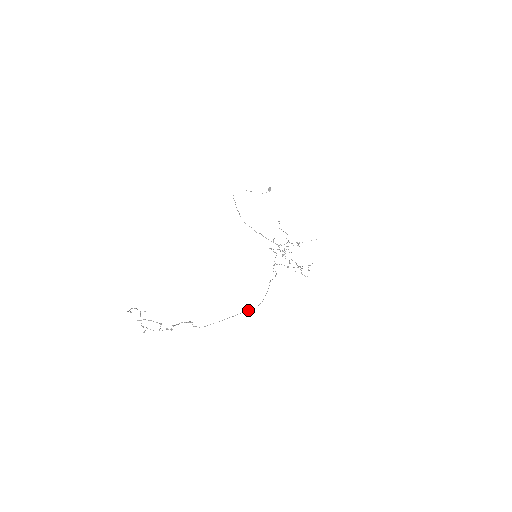
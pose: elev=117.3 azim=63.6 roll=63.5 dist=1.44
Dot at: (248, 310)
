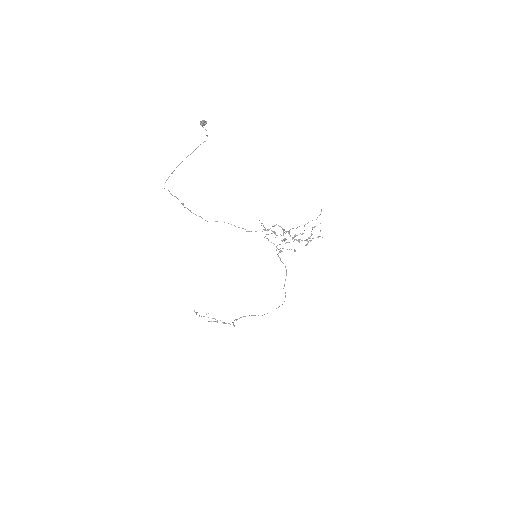
Dot at: occluded
